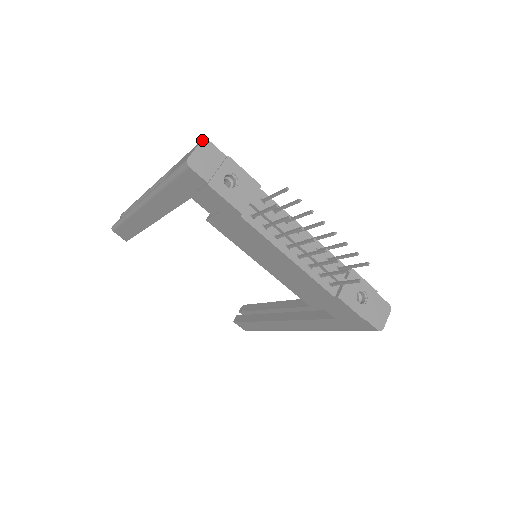
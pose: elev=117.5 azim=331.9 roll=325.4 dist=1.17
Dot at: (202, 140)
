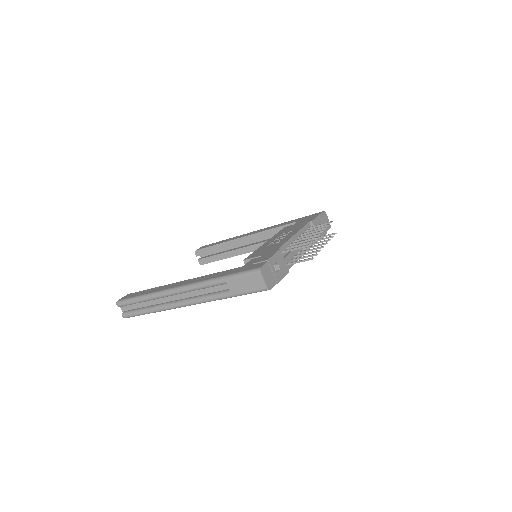
Dot at: (261, 272)
